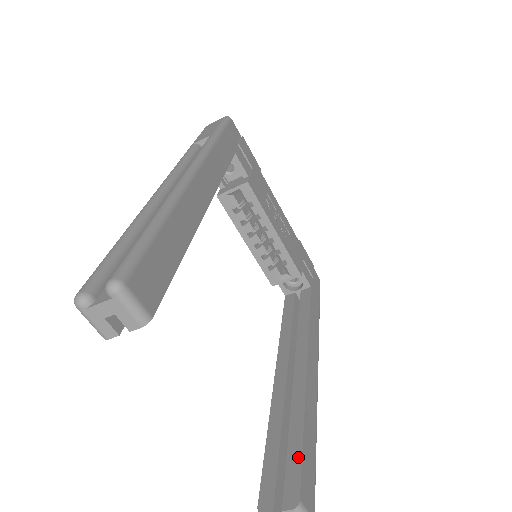
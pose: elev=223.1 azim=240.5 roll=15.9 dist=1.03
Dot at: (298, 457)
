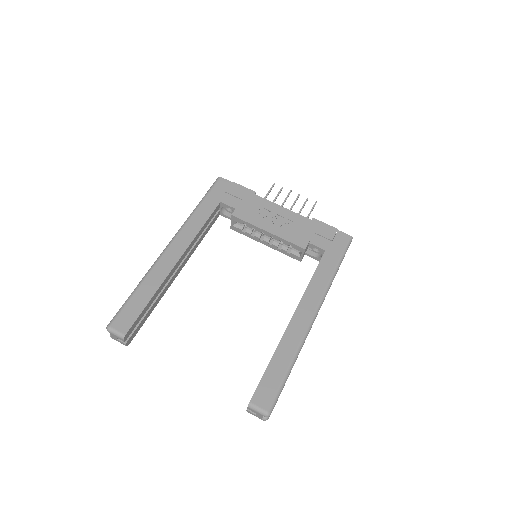
Dot at: (261, 378)
